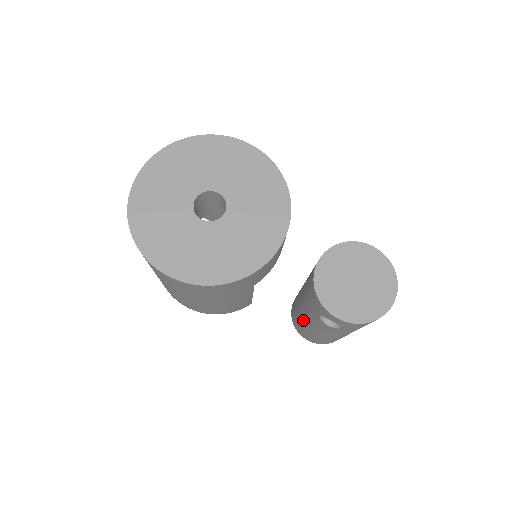
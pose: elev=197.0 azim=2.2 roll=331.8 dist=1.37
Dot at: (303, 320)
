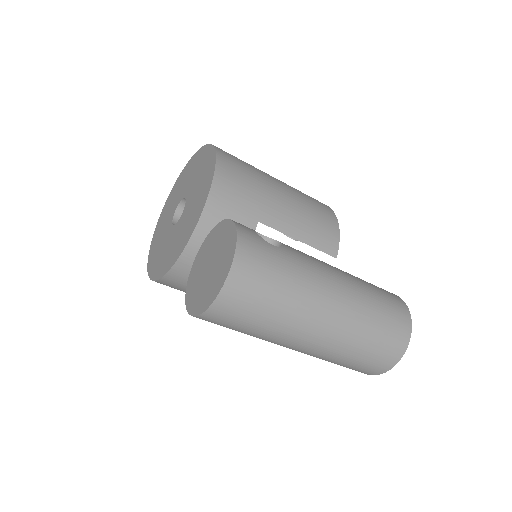
Dot at: occluded
